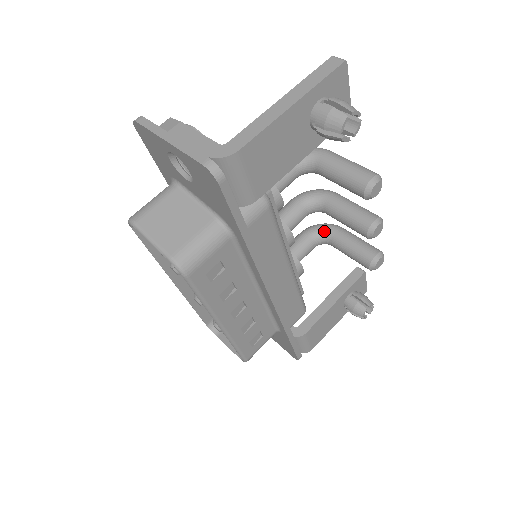
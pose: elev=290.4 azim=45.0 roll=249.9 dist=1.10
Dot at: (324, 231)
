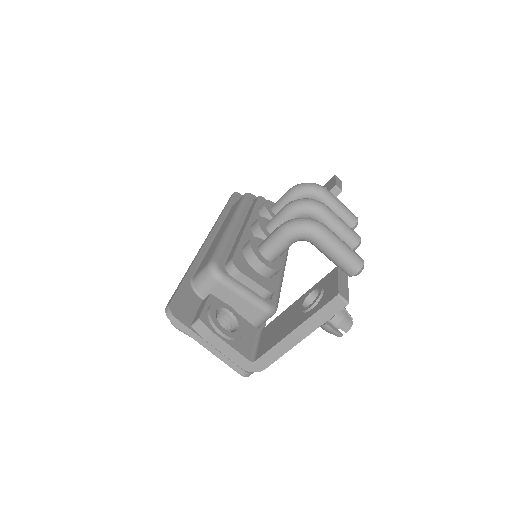
Dot at: occluded
